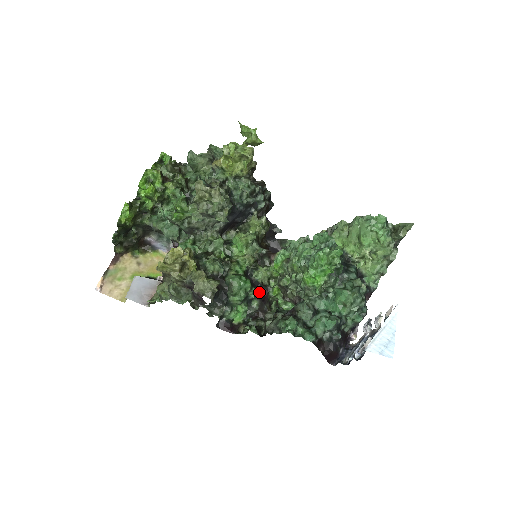
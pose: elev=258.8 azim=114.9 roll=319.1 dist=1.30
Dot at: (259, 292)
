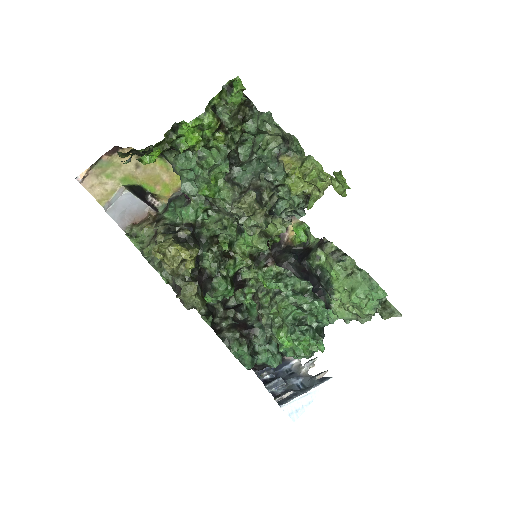
Dot at: (236, 285)
